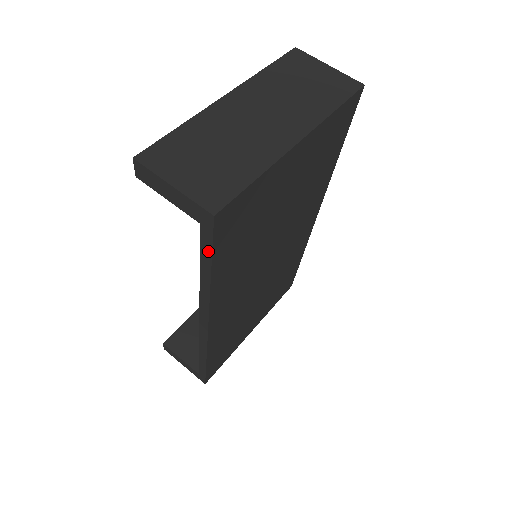
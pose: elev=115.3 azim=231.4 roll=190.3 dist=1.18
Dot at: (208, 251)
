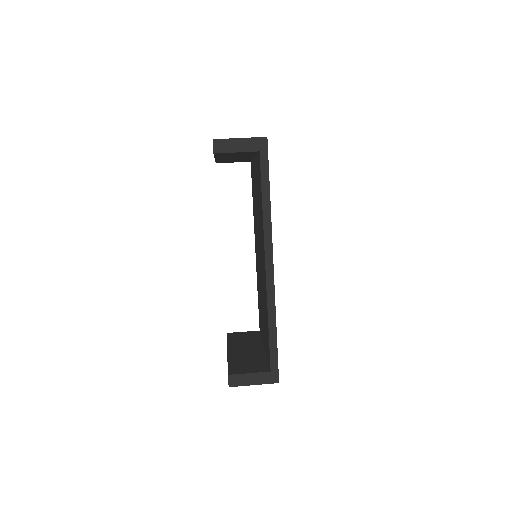
Dot at: (266, 170)
